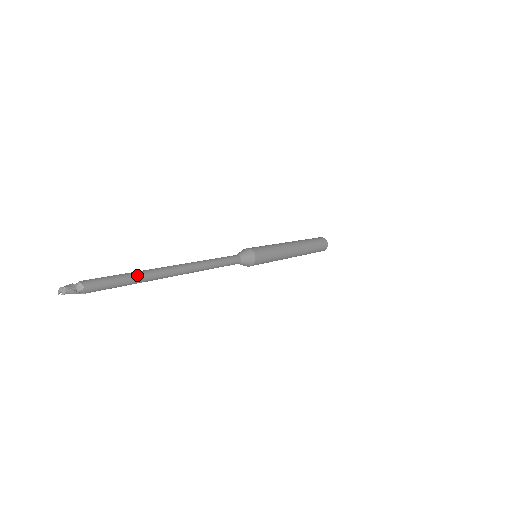
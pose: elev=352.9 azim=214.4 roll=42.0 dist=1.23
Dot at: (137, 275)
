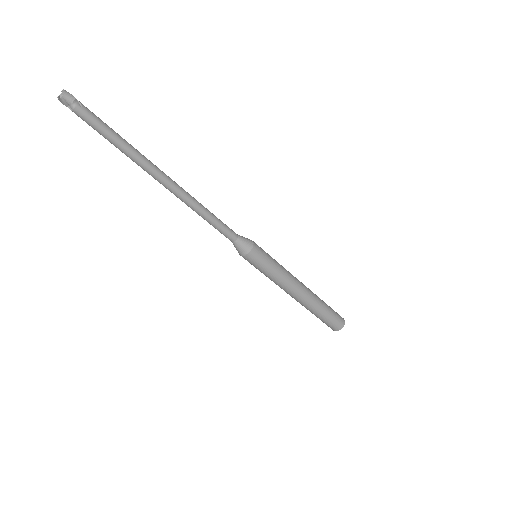
Dot at: (128, 145)
